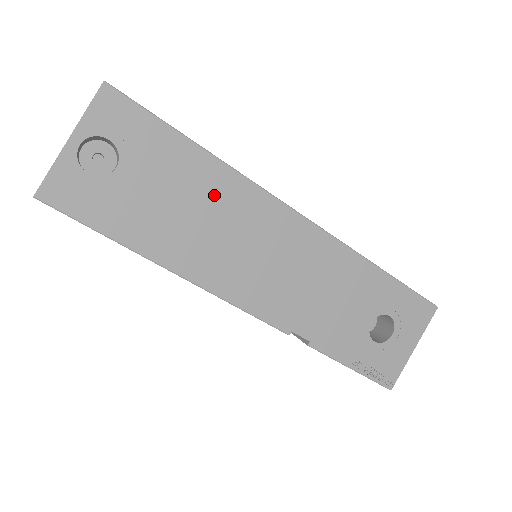
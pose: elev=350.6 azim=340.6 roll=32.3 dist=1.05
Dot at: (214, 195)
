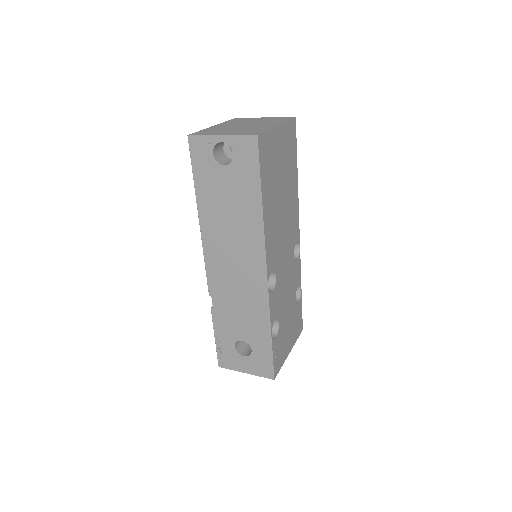
Dot at: (245, 221)
